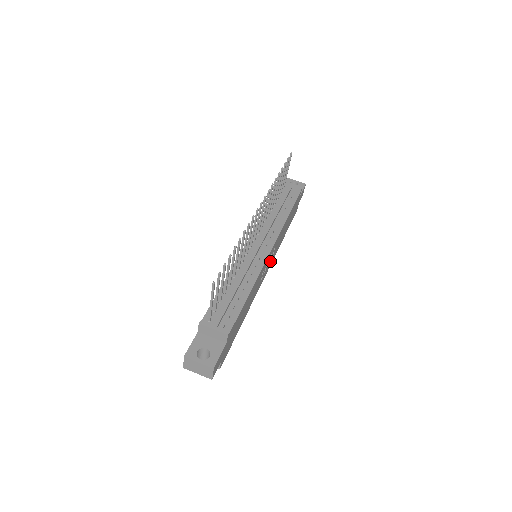
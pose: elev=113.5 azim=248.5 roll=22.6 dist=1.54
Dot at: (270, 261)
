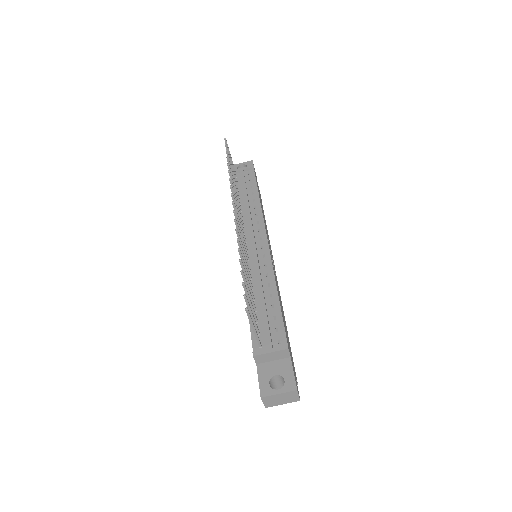
Dot at: (271, 252)
